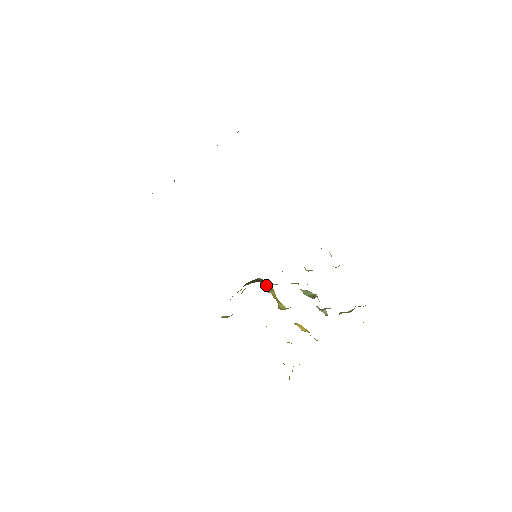
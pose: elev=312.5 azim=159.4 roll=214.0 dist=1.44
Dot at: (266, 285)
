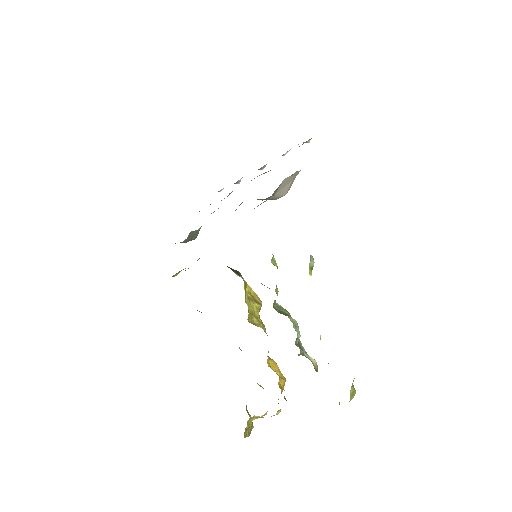
Dot at: (256, 295)
